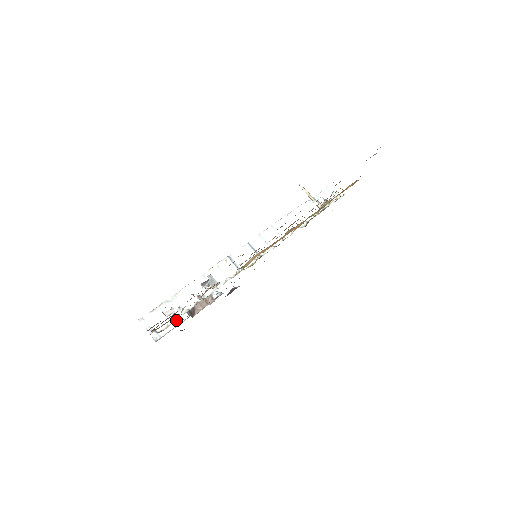
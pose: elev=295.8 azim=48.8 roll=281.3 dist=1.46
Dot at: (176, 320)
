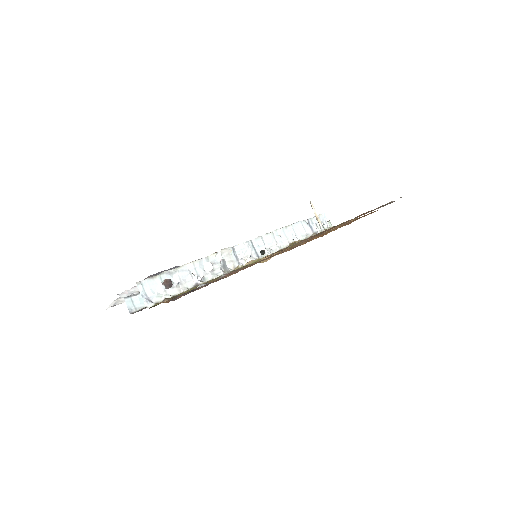
Dot at: occluded
